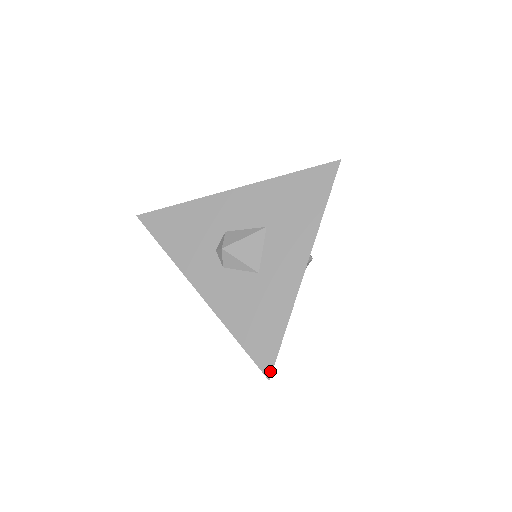
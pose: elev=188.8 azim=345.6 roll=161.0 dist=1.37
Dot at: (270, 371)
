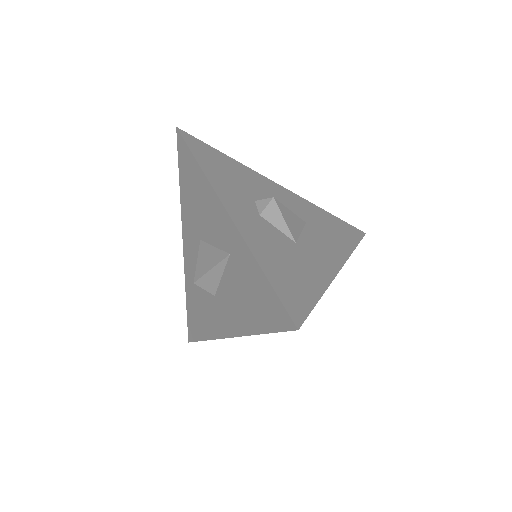
Dot at: (300, 321)
